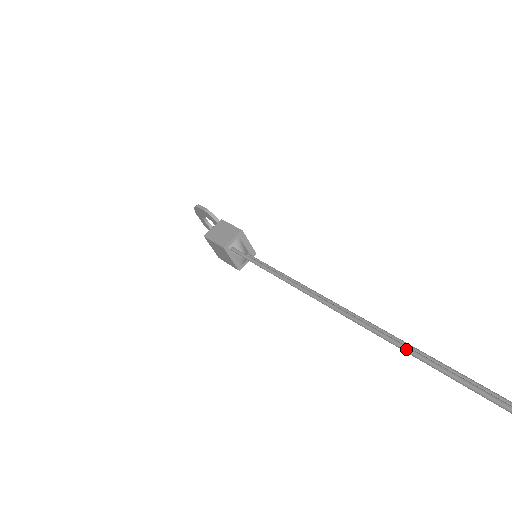
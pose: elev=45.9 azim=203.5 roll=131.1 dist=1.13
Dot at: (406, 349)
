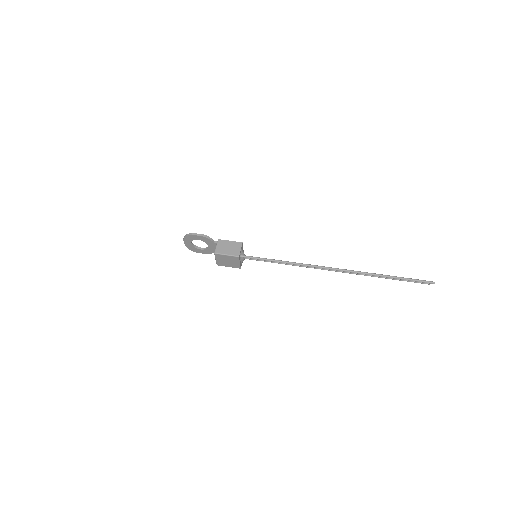
Dot at: (379, 275)
